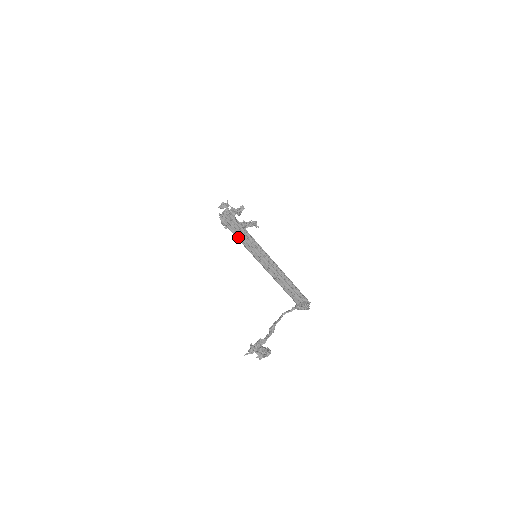
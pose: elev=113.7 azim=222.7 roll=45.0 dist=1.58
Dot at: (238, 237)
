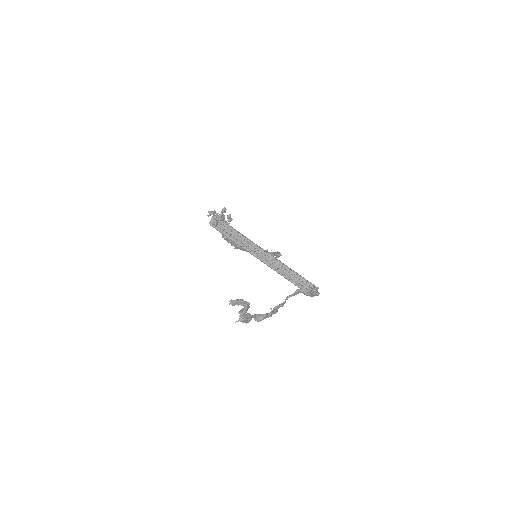
Dot at: (231, 238)
